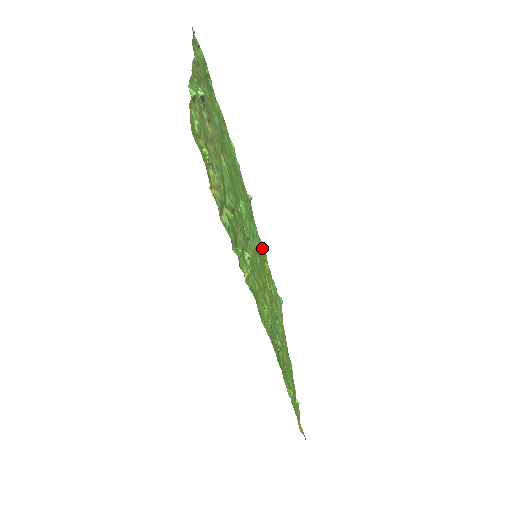
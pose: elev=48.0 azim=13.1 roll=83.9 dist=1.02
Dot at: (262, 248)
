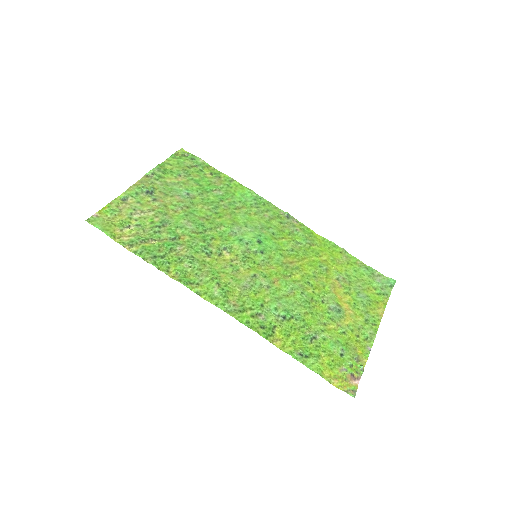
Dot at: (326, 245)
